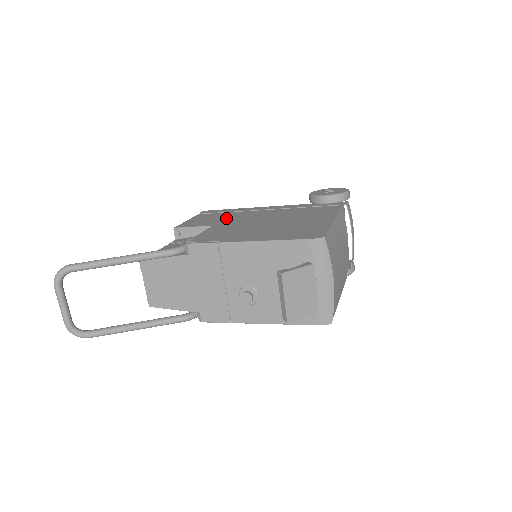
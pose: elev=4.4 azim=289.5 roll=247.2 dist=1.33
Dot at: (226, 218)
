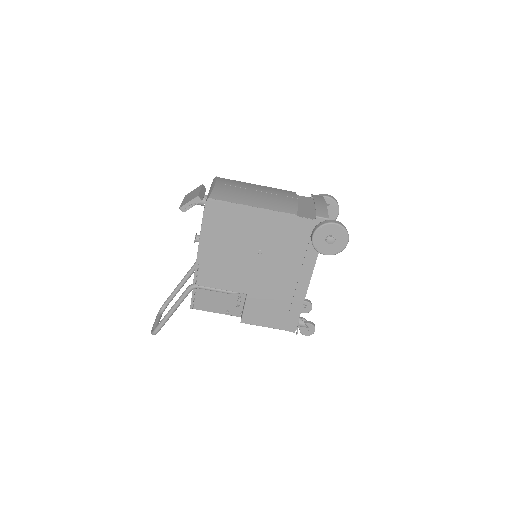
Dot at: occluded
